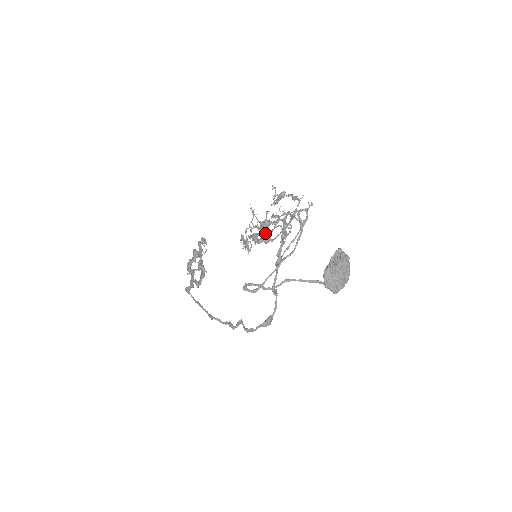
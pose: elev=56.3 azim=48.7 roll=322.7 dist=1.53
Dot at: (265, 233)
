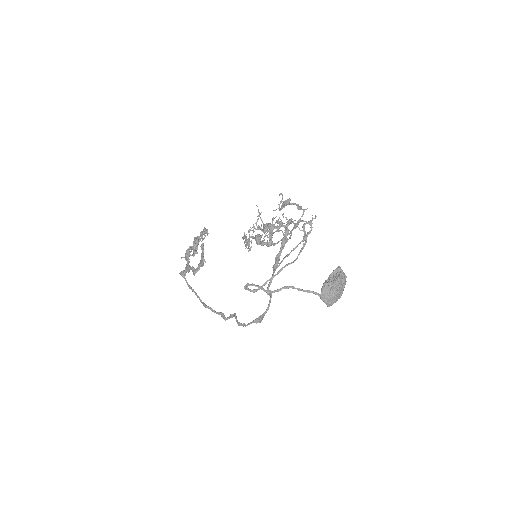
Dot at: (269, 237)
